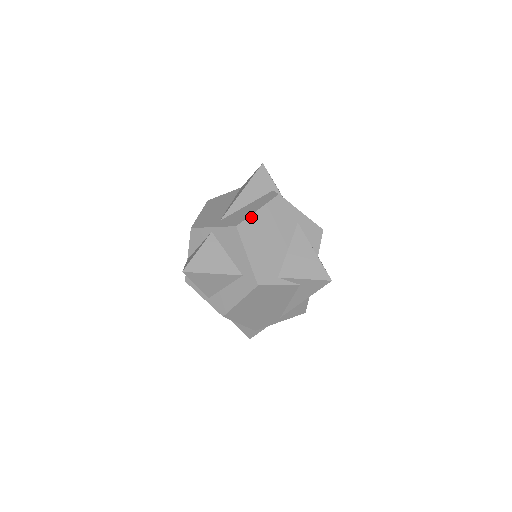
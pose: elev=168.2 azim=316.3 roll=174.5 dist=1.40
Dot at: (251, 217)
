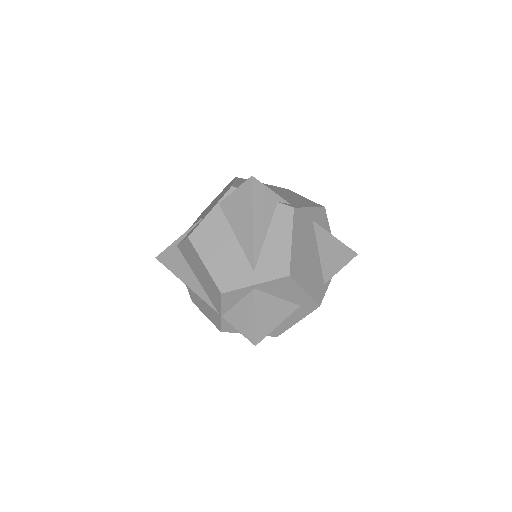
Dot at: (292, 254)
